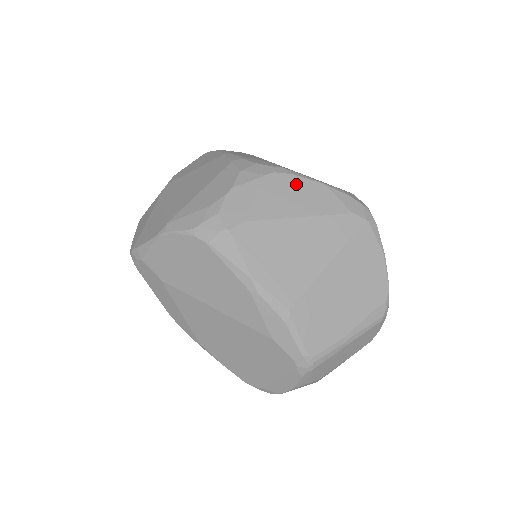
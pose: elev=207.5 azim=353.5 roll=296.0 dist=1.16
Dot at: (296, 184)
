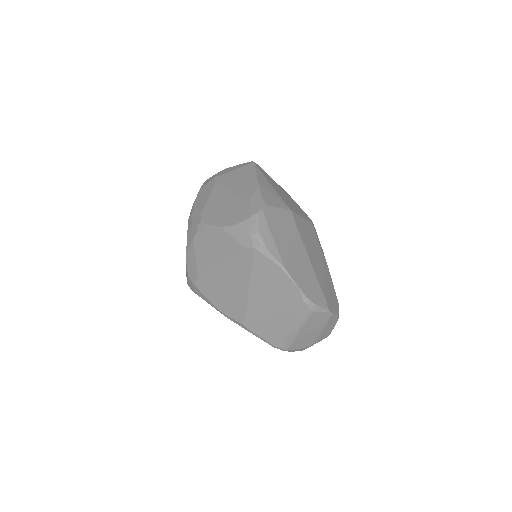
Dot at: (209, 237)
